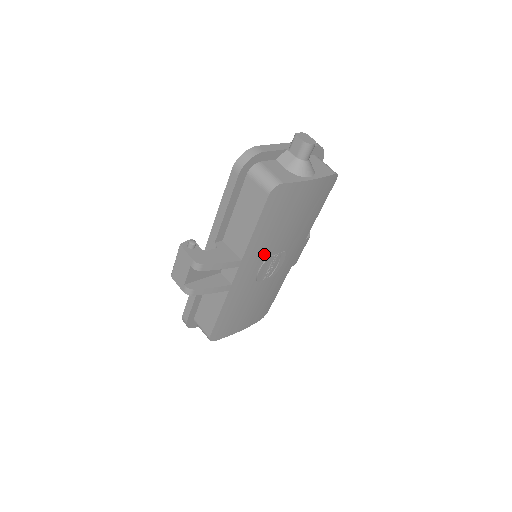
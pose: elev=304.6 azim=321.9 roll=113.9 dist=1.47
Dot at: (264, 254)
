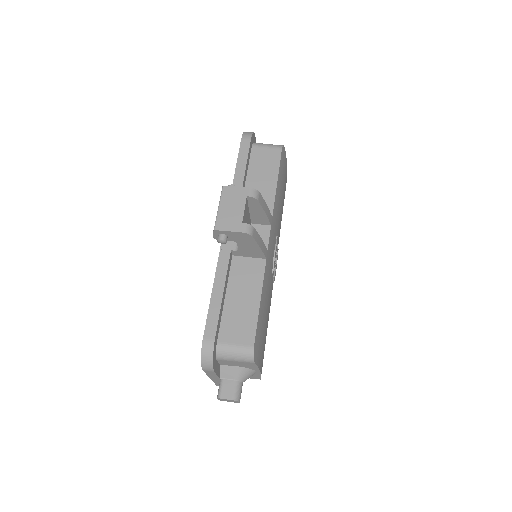
Dot at: (276, 230)
